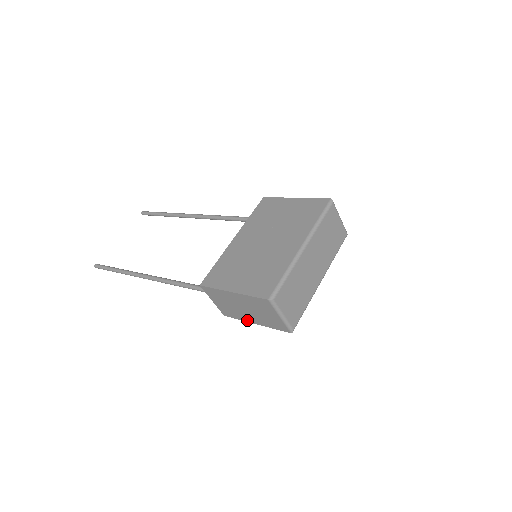
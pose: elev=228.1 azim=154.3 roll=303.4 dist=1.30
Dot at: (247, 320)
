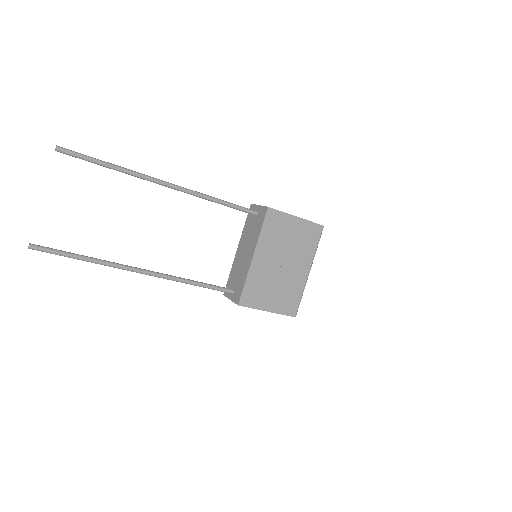
Dot at: occluded
